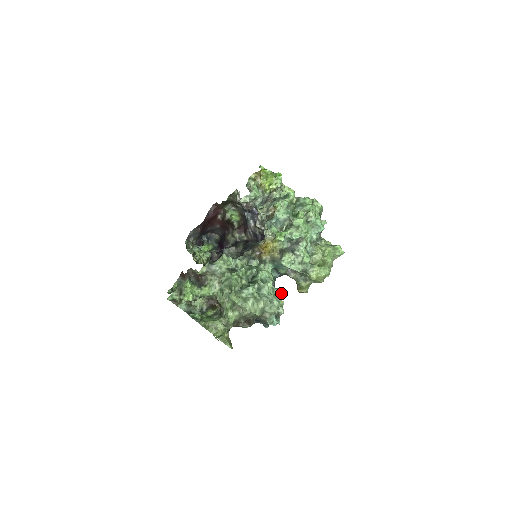
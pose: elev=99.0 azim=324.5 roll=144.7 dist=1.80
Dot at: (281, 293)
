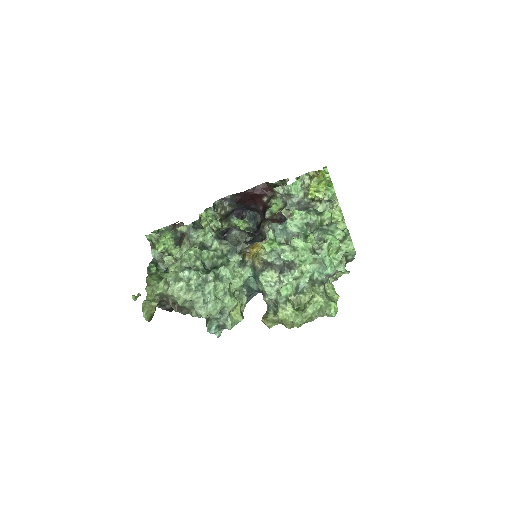
Dot at: (232, 304)
